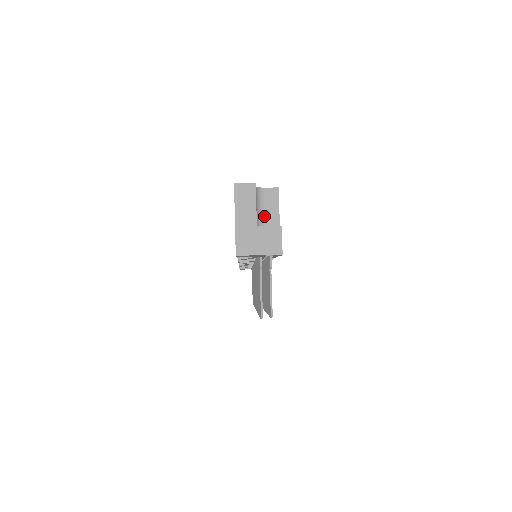
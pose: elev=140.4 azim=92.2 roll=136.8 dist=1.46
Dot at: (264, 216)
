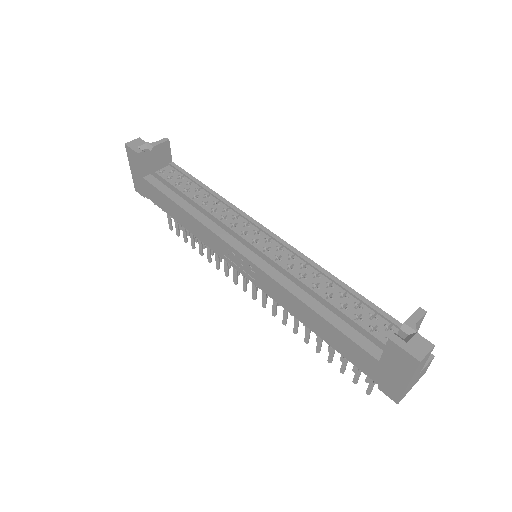
Dot at: occluded
